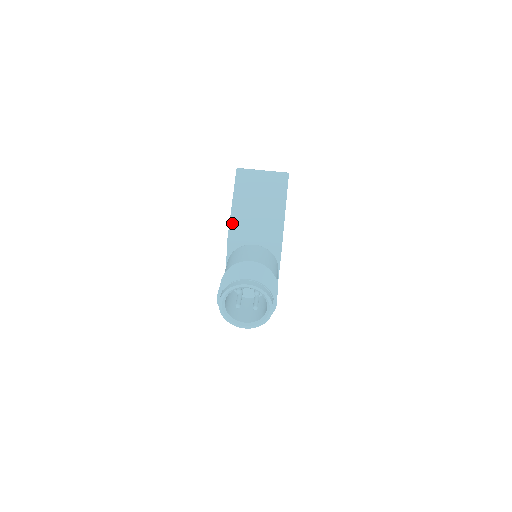
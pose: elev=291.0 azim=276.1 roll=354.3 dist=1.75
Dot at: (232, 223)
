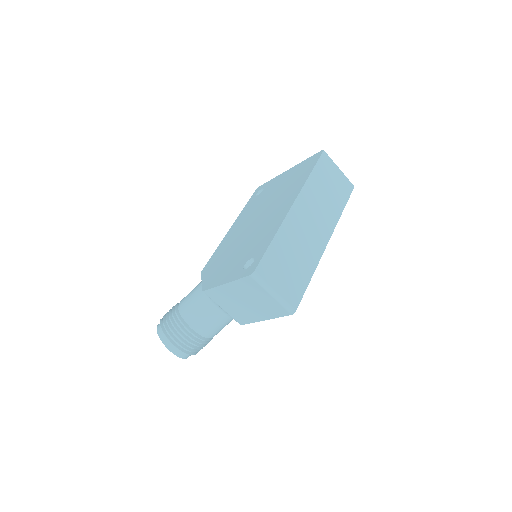
Dot at: (215, 290)
